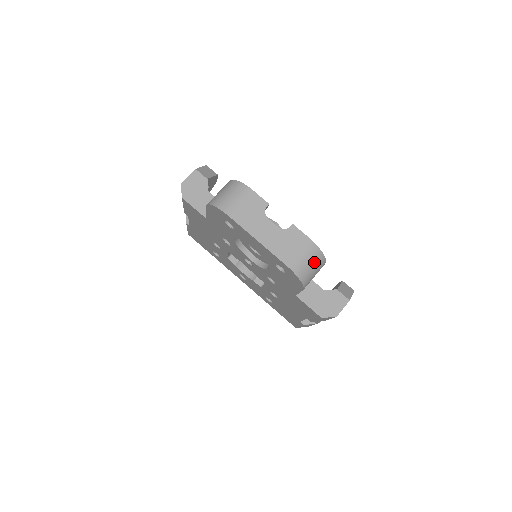
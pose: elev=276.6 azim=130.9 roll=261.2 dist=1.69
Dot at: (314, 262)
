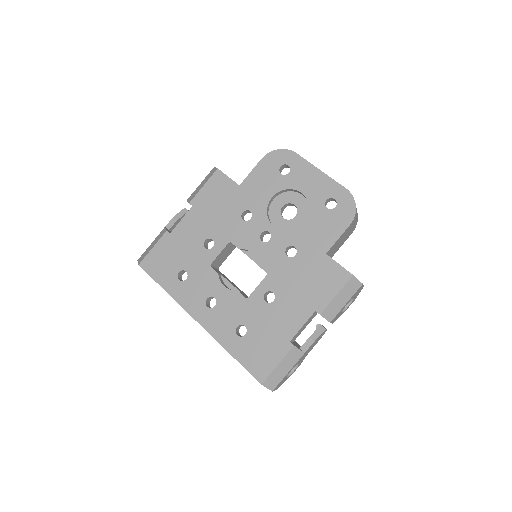
Dot at: occluded
